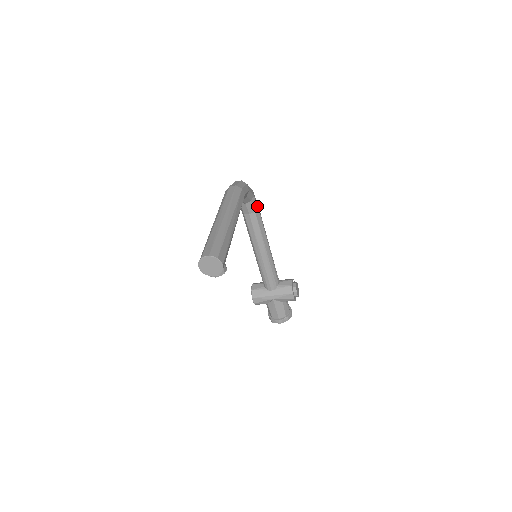
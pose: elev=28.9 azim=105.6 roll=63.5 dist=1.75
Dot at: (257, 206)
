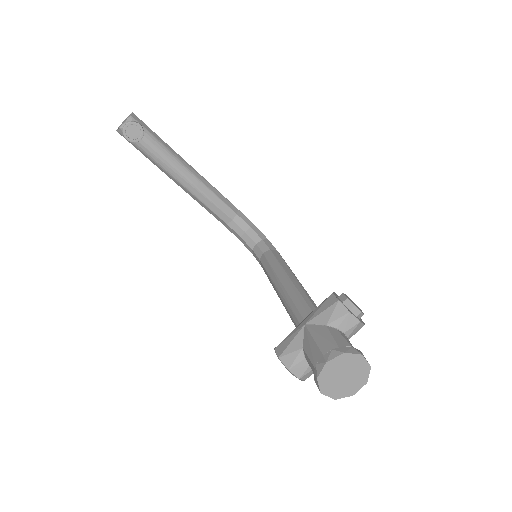
Dot at: (274, 248)
